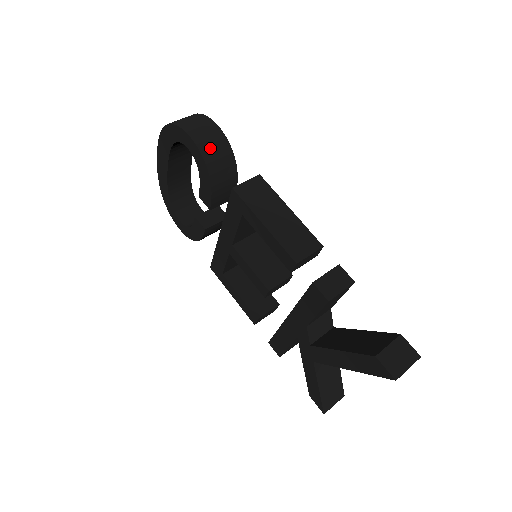
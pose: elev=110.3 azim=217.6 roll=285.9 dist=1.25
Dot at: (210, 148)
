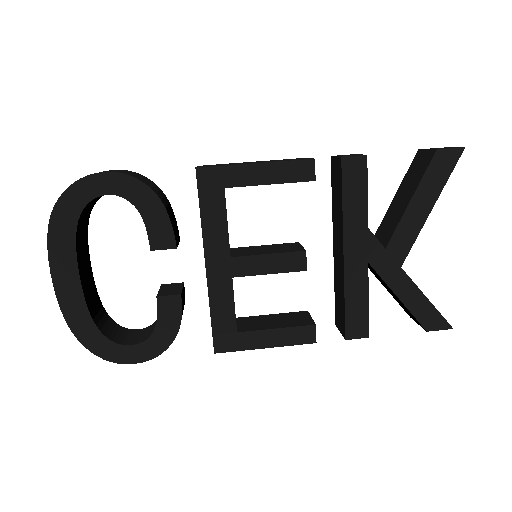
Dot at: (132, 175)
